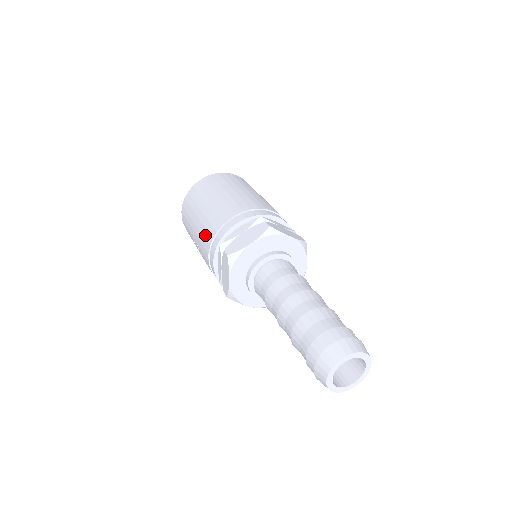
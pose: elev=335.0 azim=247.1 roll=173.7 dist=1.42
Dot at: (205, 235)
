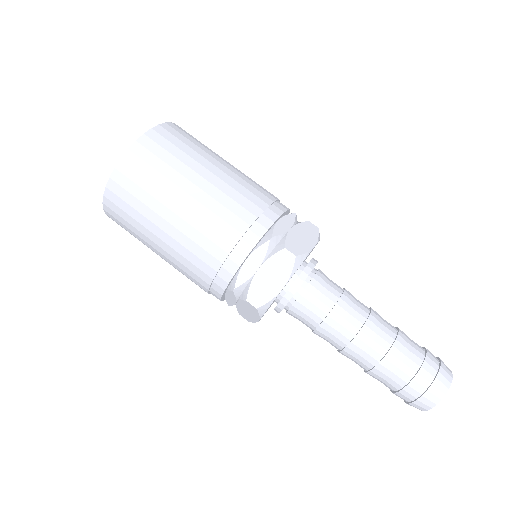
Dot at: (192, 268)
